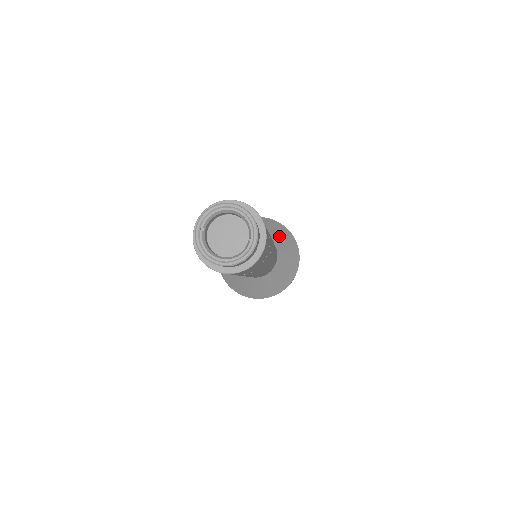
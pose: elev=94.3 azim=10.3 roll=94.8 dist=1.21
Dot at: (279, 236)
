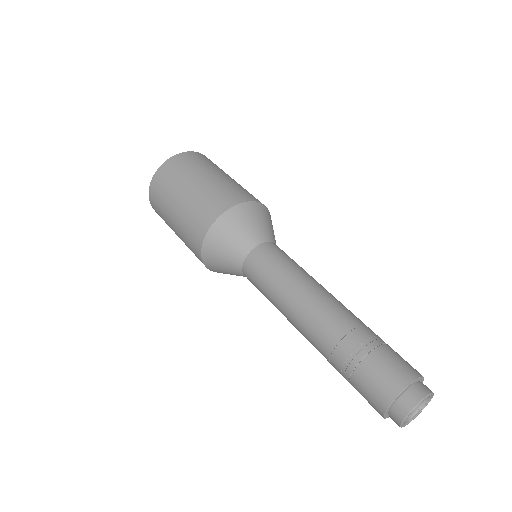
Dot at: occluded
